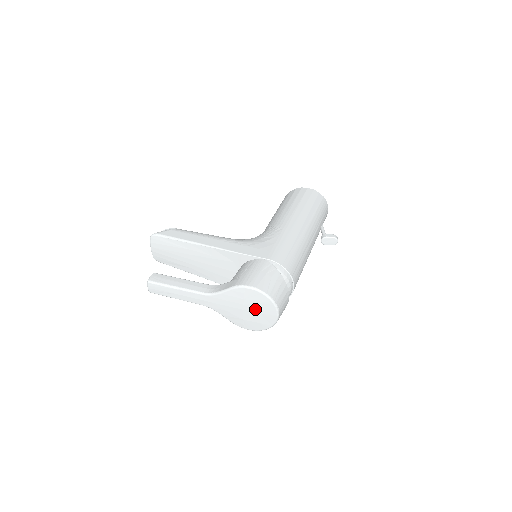
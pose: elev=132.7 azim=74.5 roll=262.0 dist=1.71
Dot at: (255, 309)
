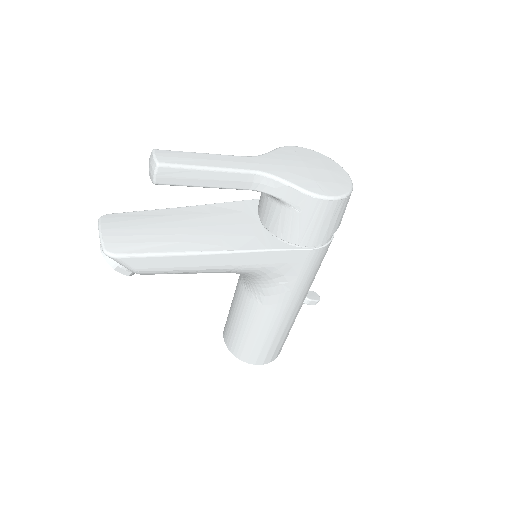
Dot at: (319, 166)
